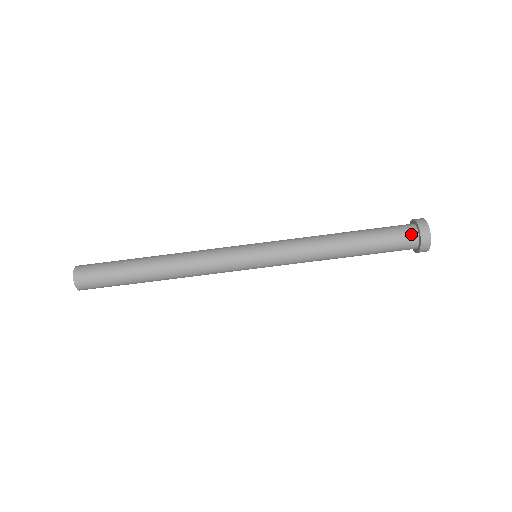
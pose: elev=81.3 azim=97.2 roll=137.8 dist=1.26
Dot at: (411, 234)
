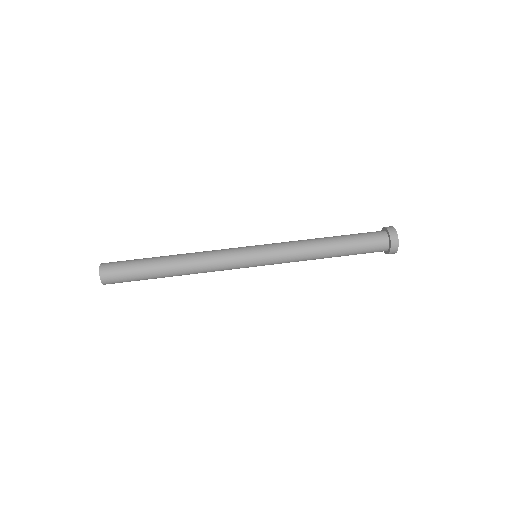
Dot at: (380, 232)
